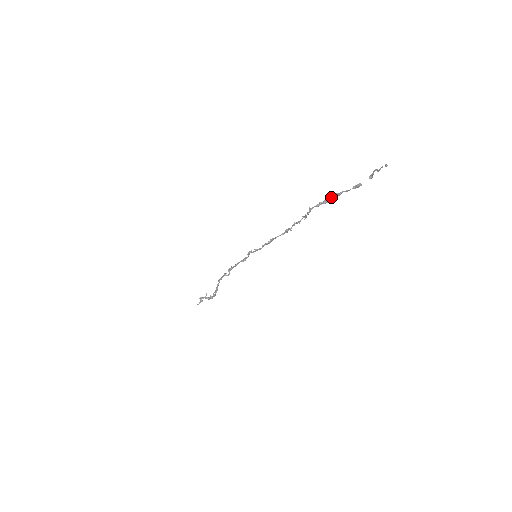
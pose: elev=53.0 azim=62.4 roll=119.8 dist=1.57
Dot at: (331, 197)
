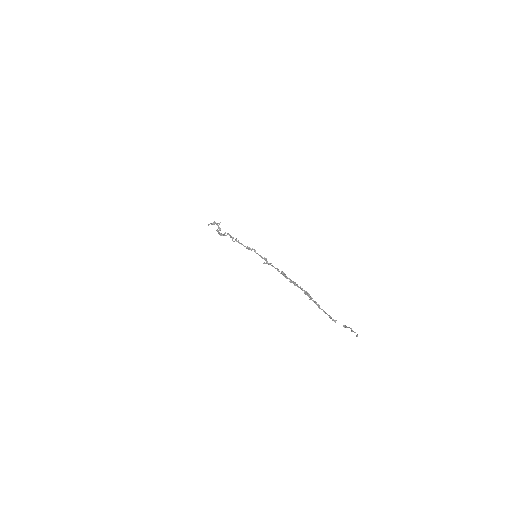
Dot at: (314, 302)
